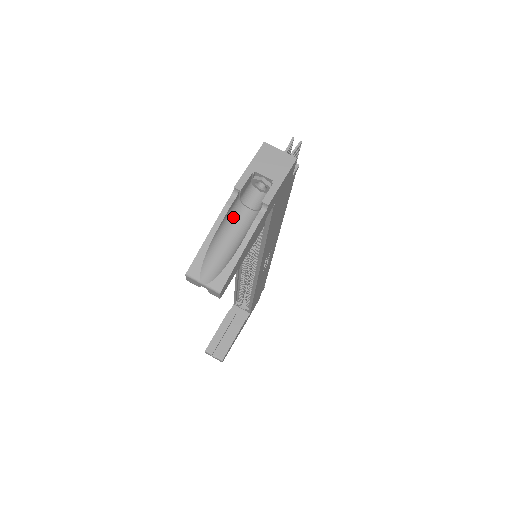
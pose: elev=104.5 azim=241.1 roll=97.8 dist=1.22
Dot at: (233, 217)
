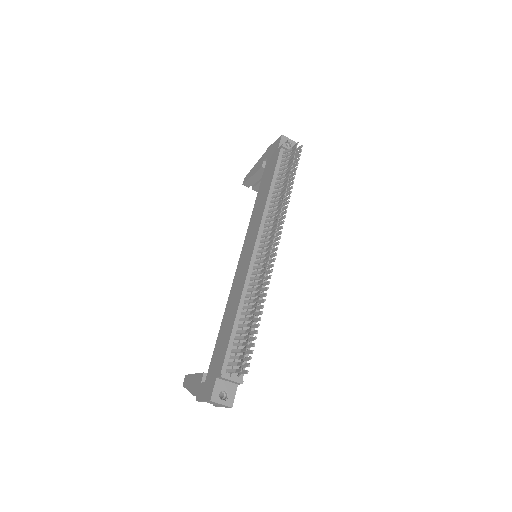
Dot at: occluded
